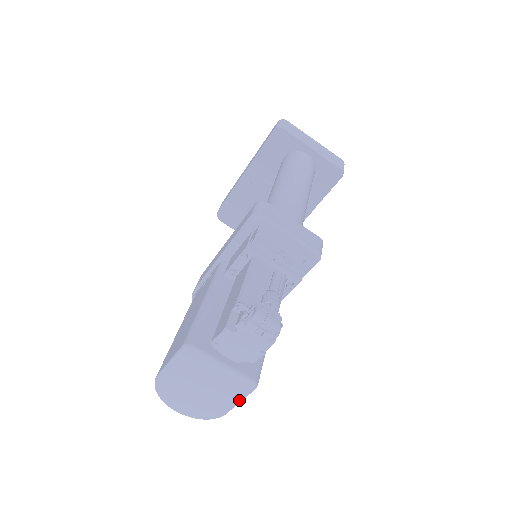
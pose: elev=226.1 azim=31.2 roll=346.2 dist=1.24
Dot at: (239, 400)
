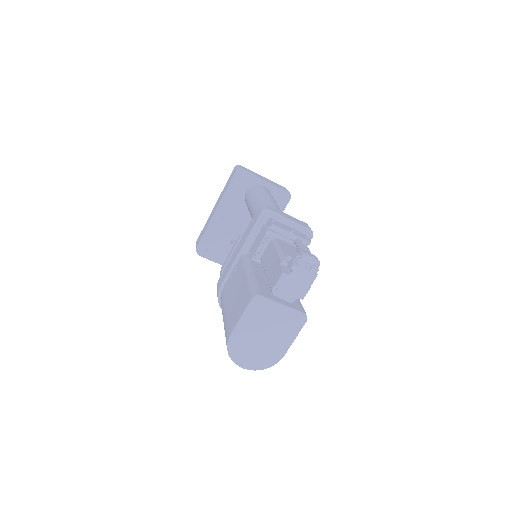
Dot at: (295, 337)
